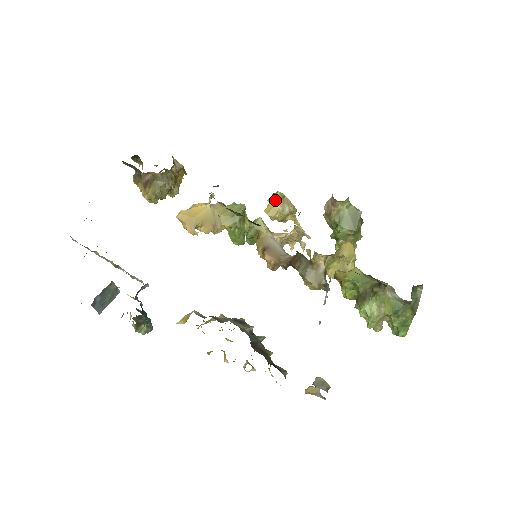
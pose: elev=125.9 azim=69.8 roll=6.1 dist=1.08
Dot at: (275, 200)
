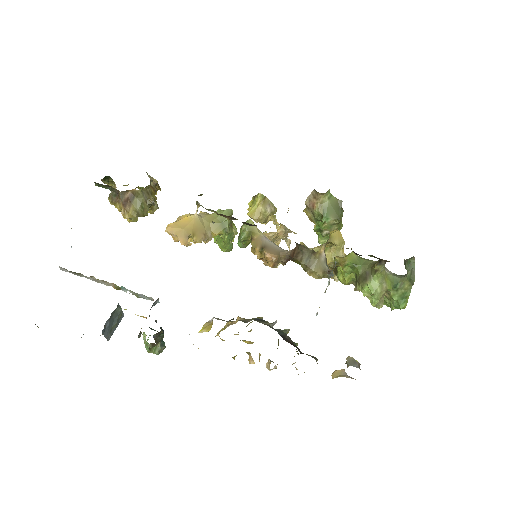
Dot at: (257, 202)
